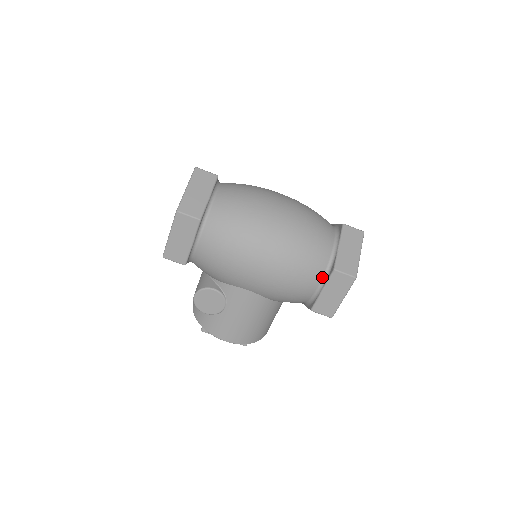
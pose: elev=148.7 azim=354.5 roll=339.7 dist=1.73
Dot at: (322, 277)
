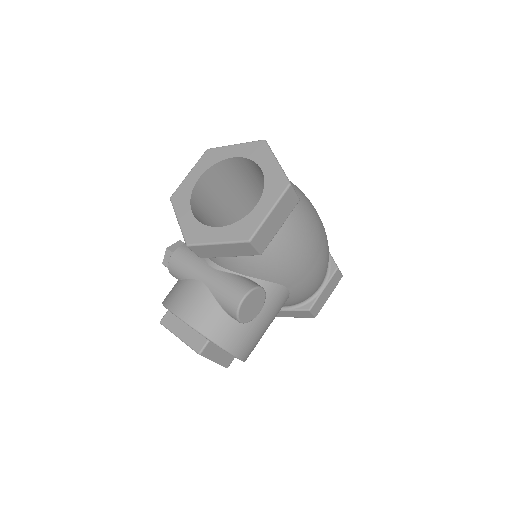
Dot at: (325, 276)
